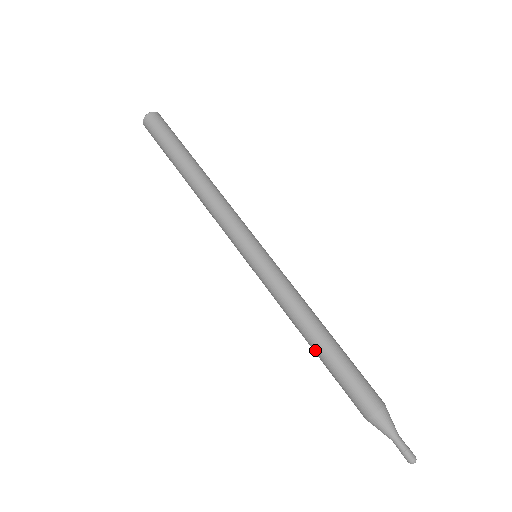
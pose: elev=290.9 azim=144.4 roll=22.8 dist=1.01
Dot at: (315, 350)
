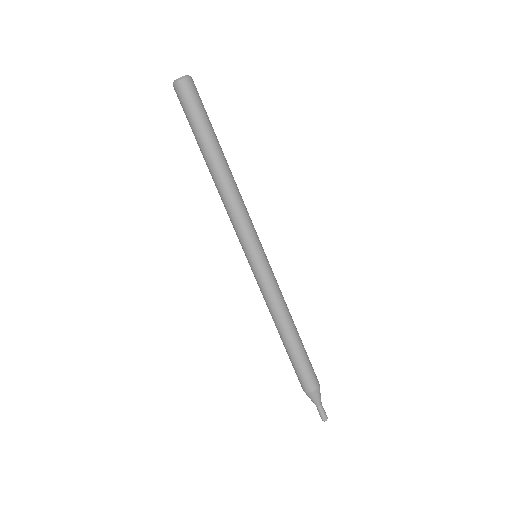
Dot at: occluded
